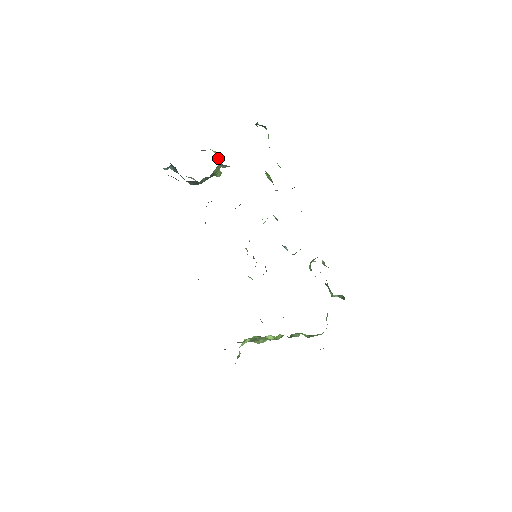
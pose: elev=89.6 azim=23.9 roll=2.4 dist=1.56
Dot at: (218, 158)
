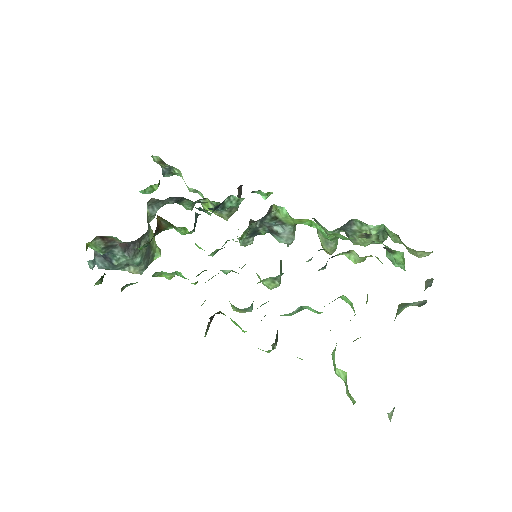
Dot at: occluded
